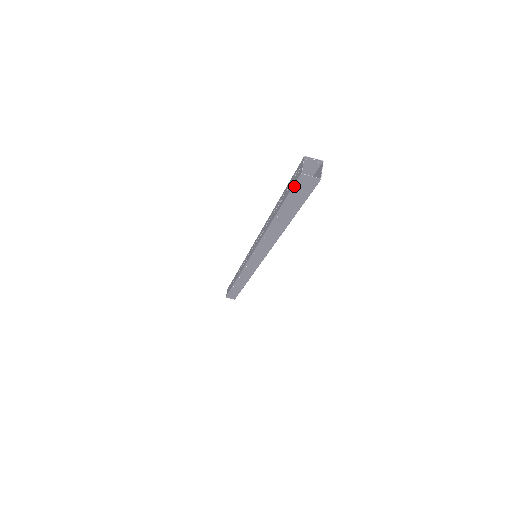
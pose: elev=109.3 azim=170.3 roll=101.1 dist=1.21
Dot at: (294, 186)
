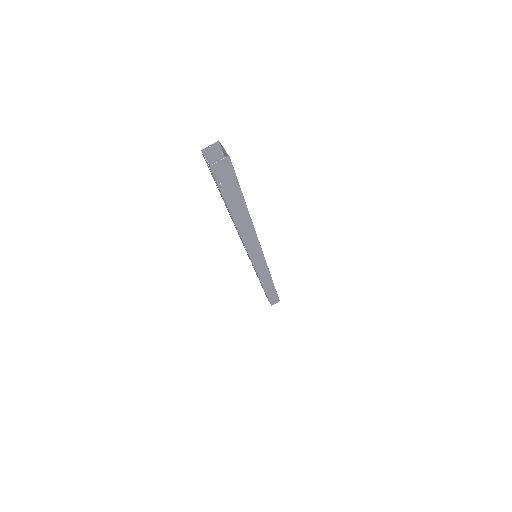
Dot at: (216, 180)
